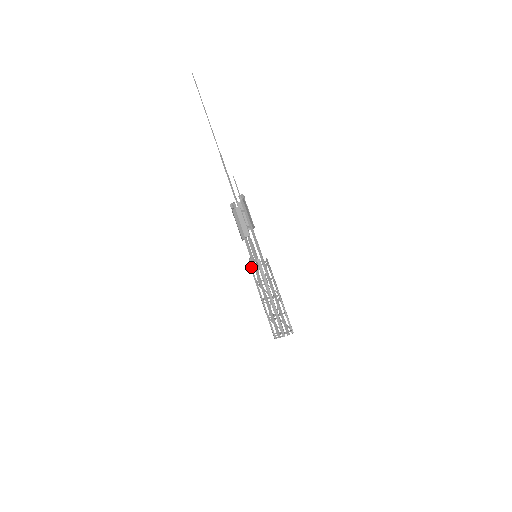
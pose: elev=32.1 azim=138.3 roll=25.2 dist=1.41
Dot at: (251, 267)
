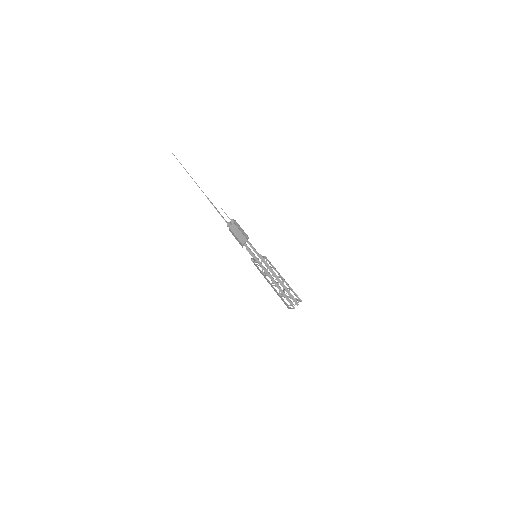
Dot at: occluded
